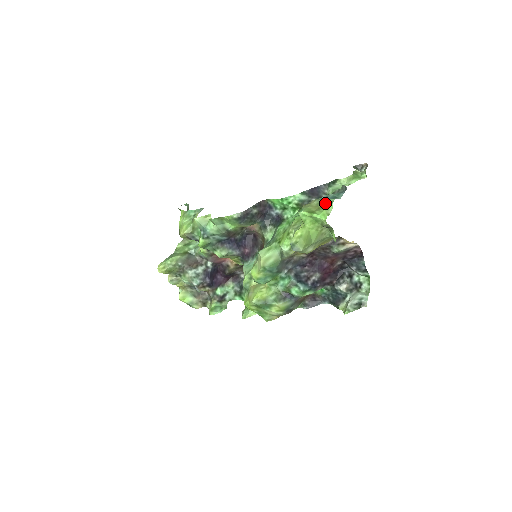
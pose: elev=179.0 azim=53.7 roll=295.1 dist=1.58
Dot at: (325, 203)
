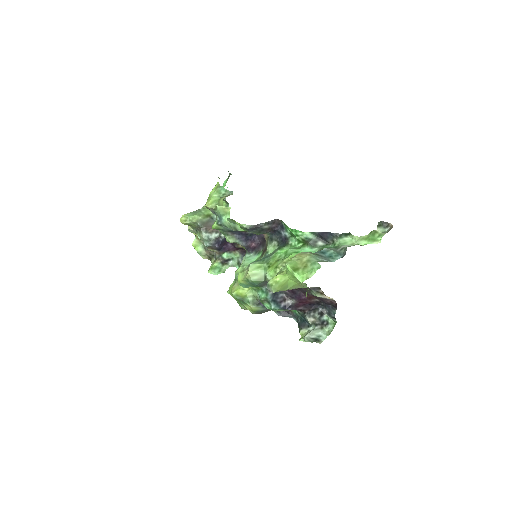
Dot at: (313, 265)
